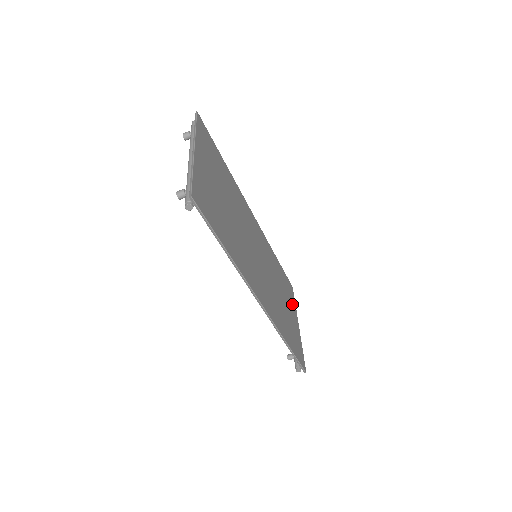
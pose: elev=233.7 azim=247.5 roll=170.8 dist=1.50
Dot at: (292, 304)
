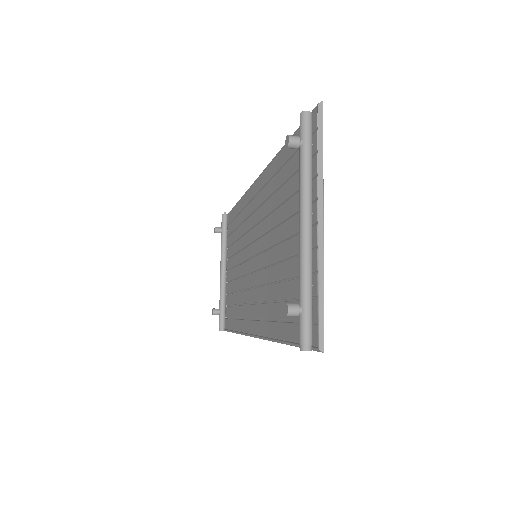
Dot at: occluded
